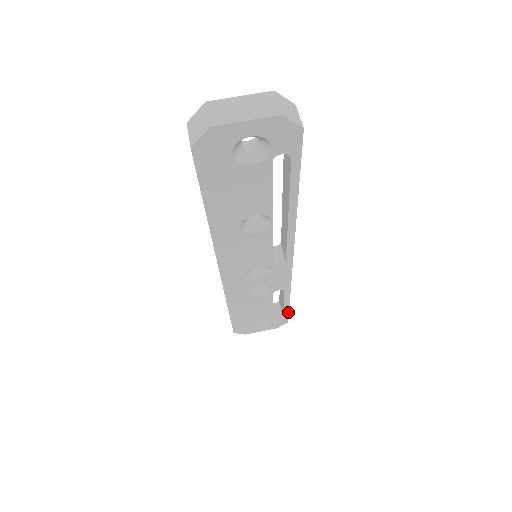
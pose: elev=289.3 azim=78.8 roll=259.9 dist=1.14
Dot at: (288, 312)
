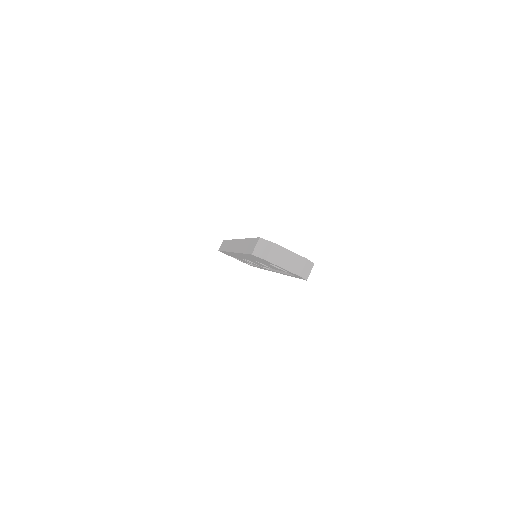
Dot at: occluded
